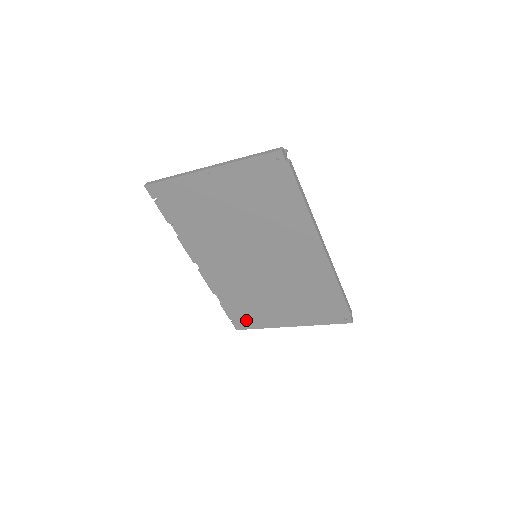
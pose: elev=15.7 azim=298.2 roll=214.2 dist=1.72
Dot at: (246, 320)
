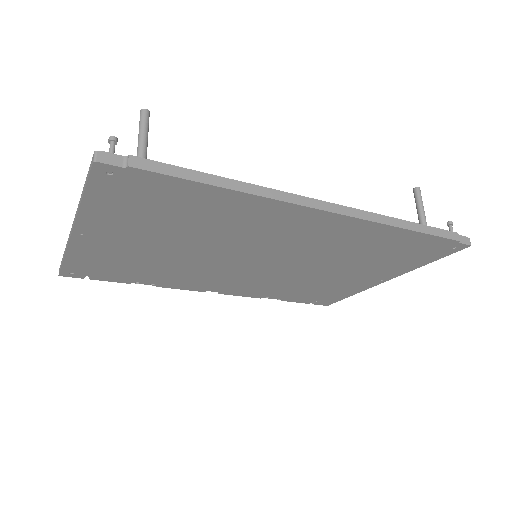
Dot at: (326, 297)
